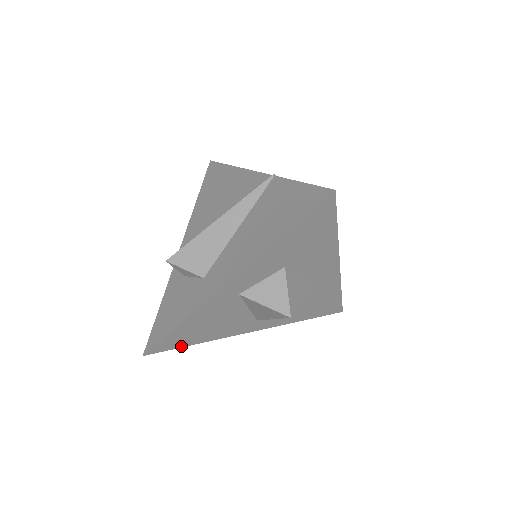
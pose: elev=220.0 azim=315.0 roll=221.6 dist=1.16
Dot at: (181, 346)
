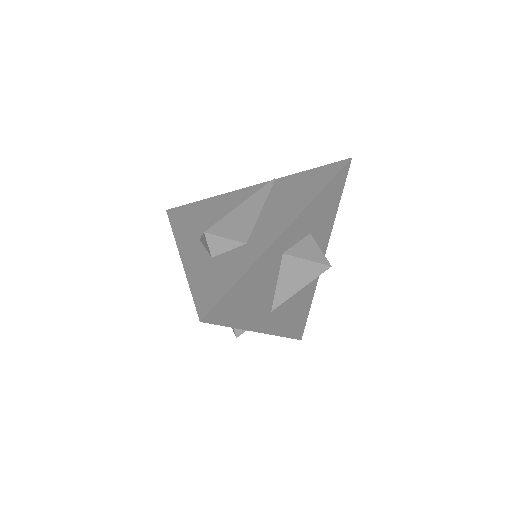
Dot at: (224, 323)
